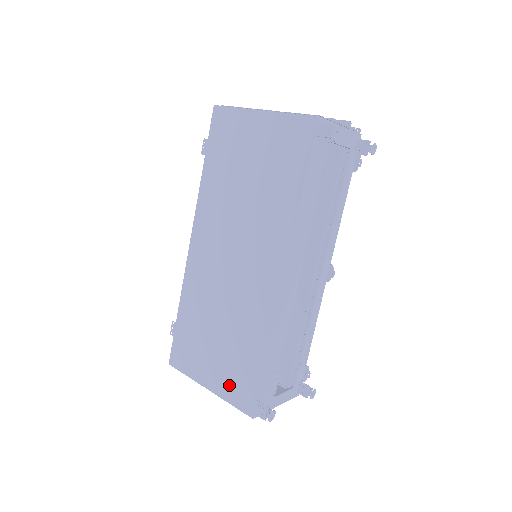
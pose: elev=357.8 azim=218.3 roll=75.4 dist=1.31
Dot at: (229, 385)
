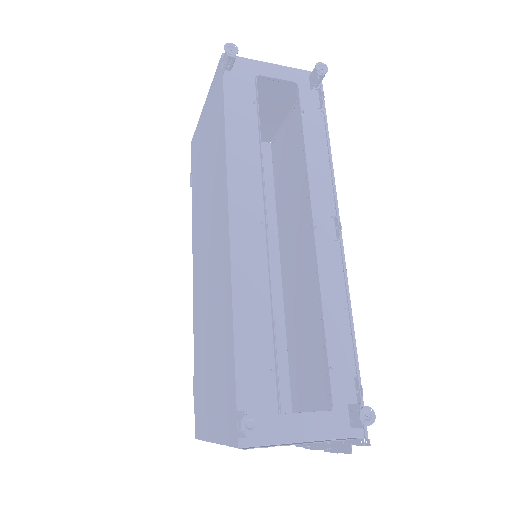
Dot at: (221, 414)
